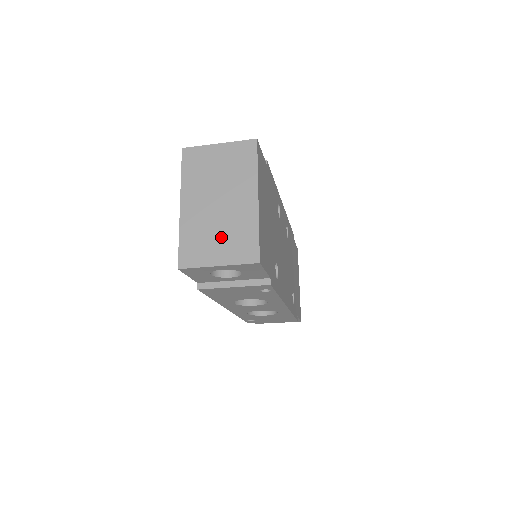
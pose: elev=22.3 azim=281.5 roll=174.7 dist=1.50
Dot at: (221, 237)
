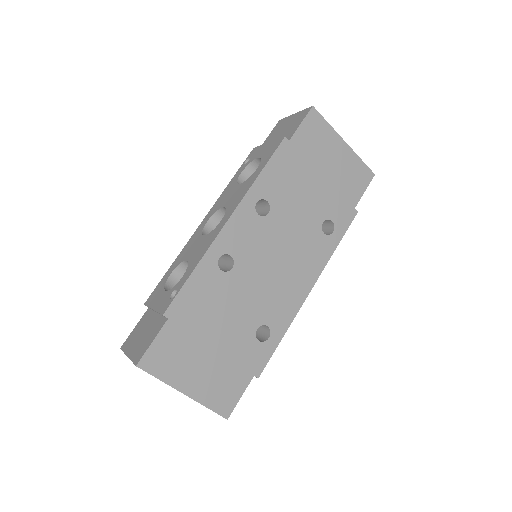
Dot at: occluded
